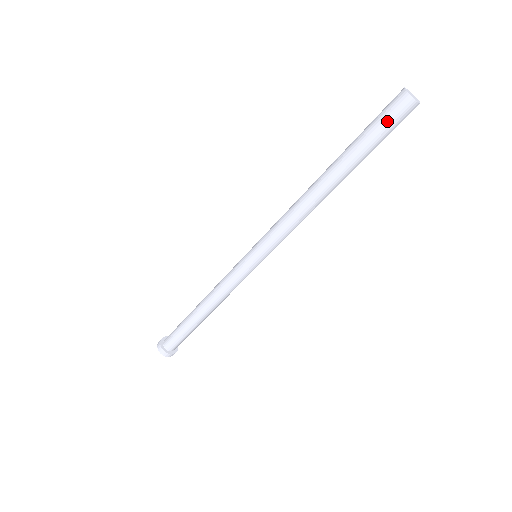
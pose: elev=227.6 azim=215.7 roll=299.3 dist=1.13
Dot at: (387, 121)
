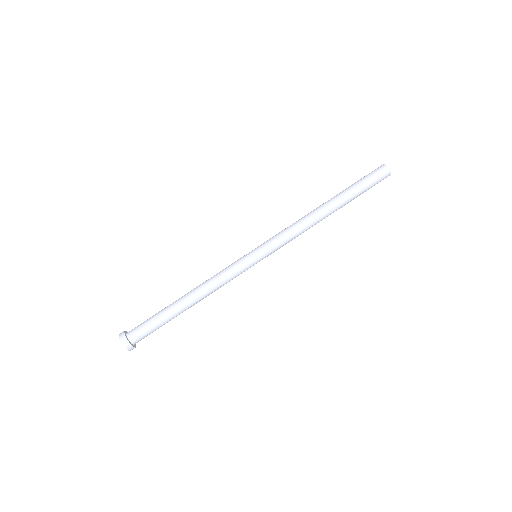
Dot at: (369, 174)
